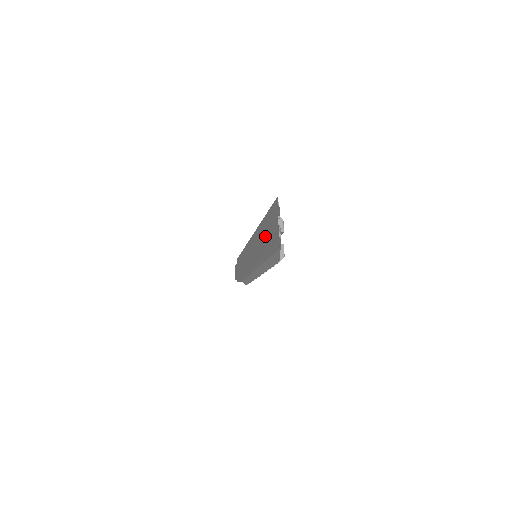
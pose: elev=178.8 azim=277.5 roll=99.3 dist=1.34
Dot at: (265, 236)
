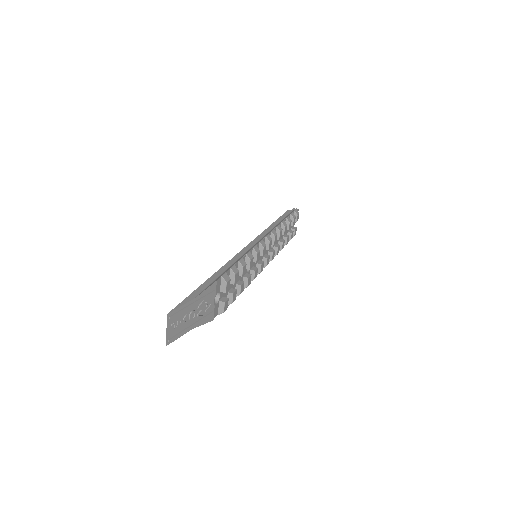
Dot at: occluded
